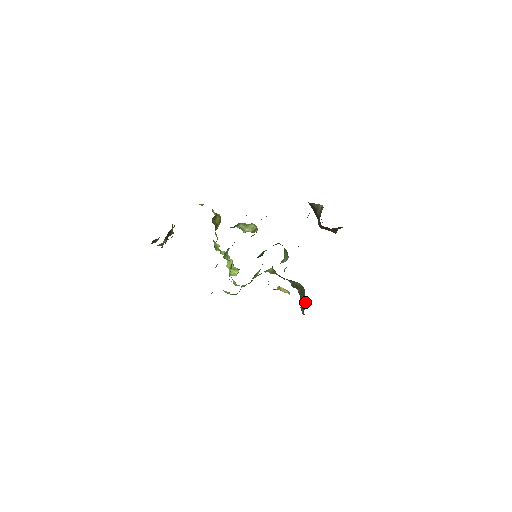
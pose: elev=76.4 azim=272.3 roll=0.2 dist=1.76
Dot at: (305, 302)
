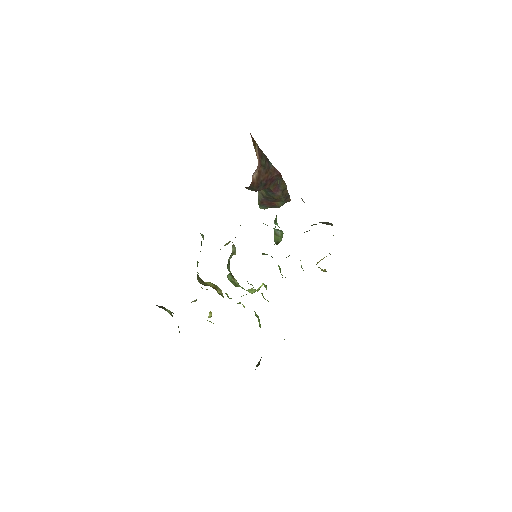
Dot at: occluded
